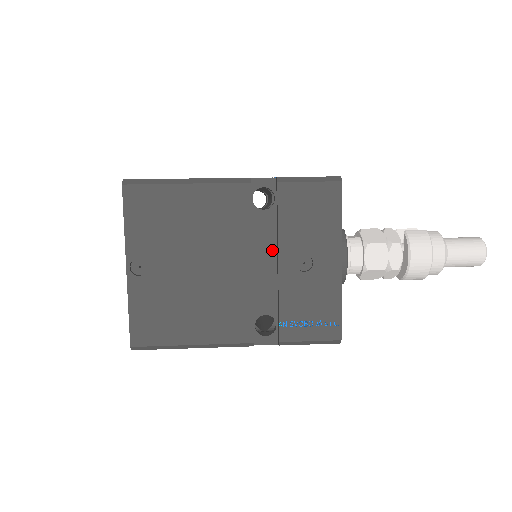
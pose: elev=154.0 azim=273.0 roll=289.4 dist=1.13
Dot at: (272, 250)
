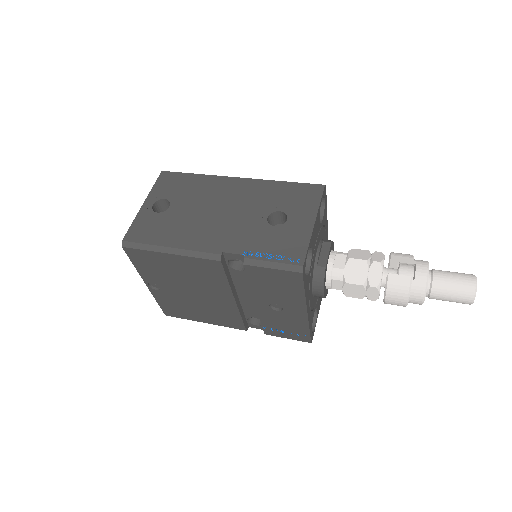
Dot at: (251, 291)
